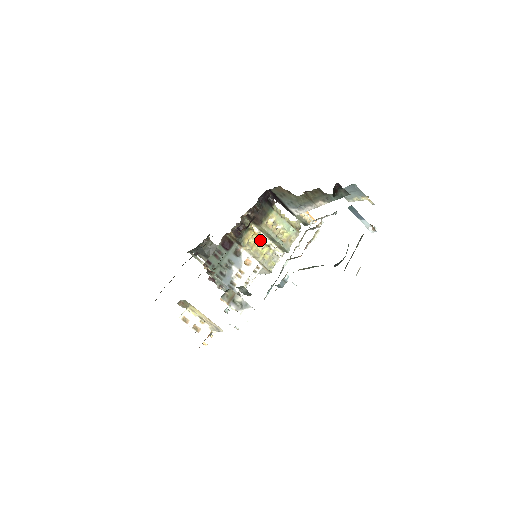
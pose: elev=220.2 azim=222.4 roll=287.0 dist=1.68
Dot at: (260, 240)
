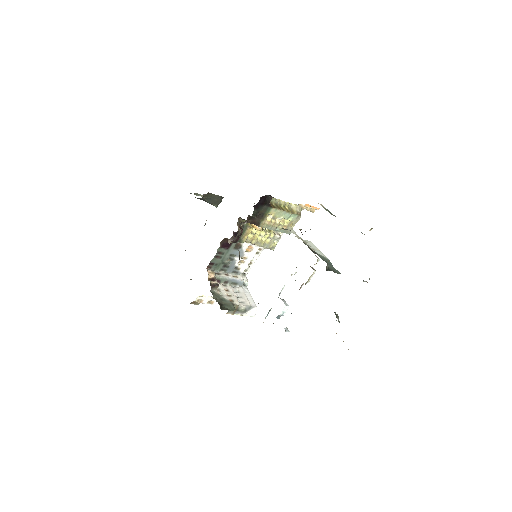
Dot at: (260, 232)
